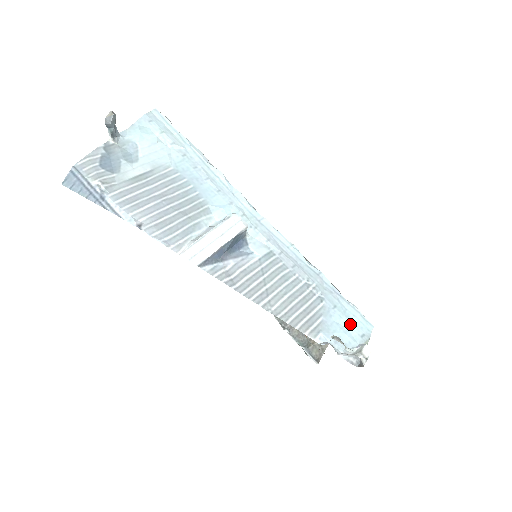
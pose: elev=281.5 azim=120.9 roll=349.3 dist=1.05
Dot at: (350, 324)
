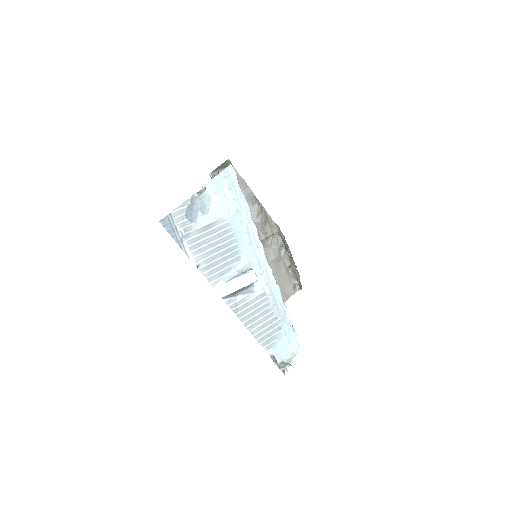
Dot at: (289, 346)
